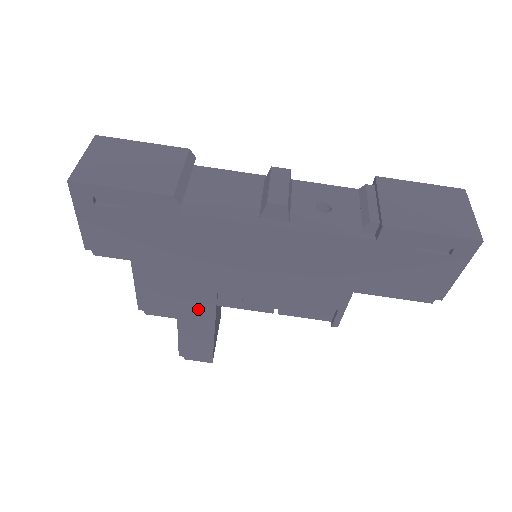
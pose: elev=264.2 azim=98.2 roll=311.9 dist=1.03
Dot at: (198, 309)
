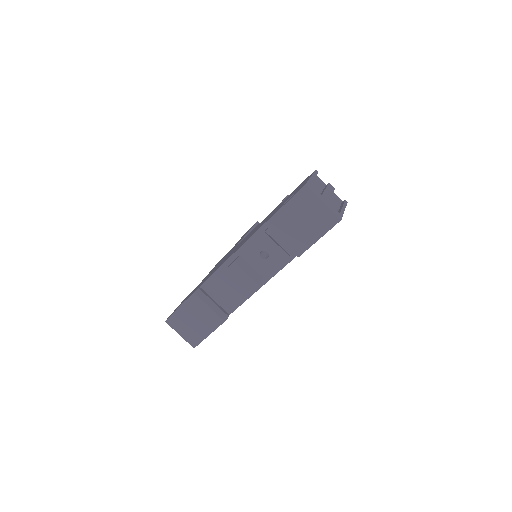
Dot at: occluded
